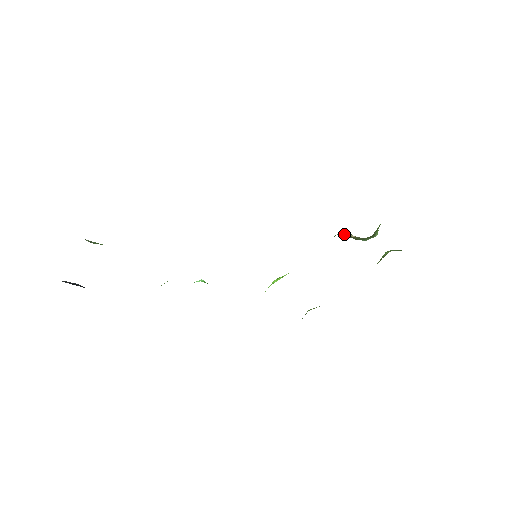
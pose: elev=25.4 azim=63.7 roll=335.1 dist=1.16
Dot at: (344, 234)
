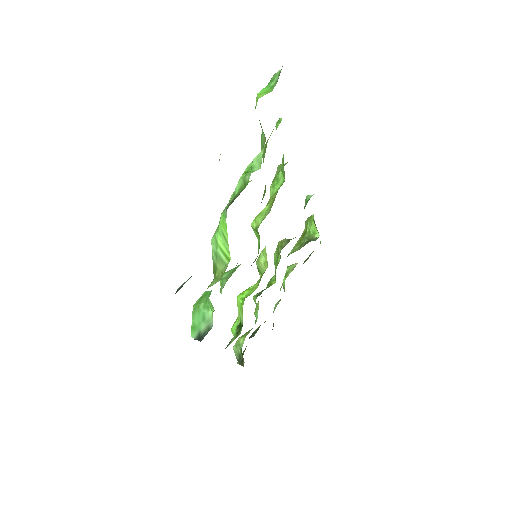
Dot at: occluded
